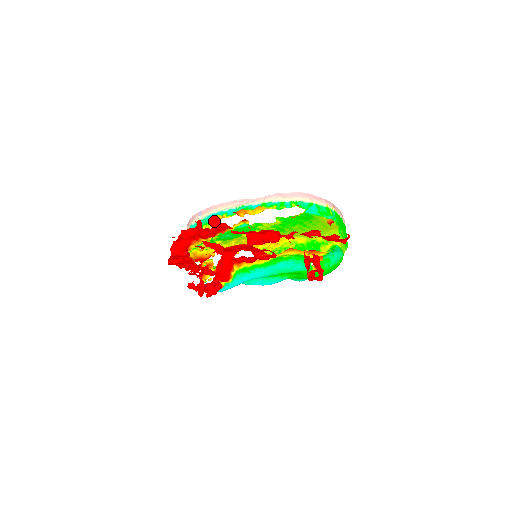
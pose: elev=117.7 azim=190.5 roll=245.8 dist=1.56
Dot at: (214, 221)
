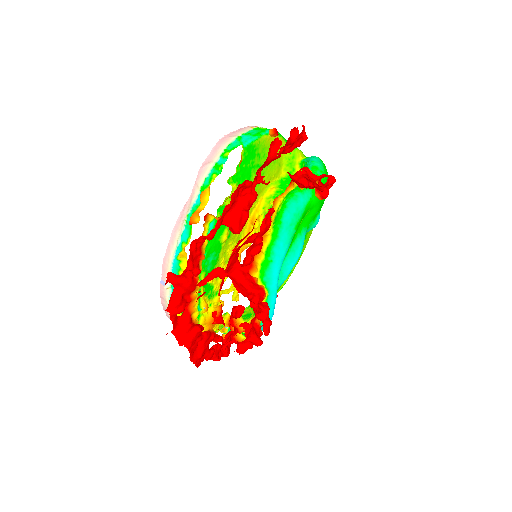
Dot at: (182, 267)
